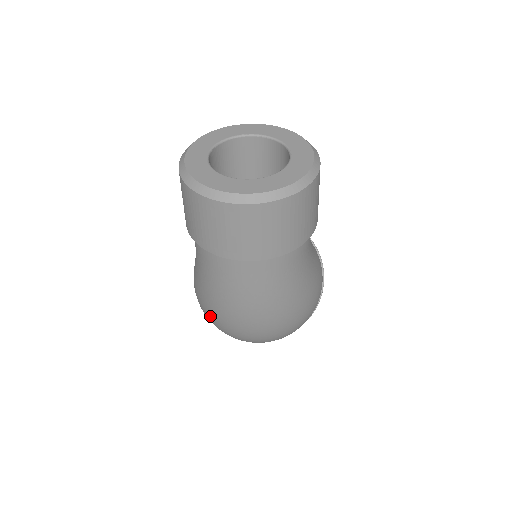
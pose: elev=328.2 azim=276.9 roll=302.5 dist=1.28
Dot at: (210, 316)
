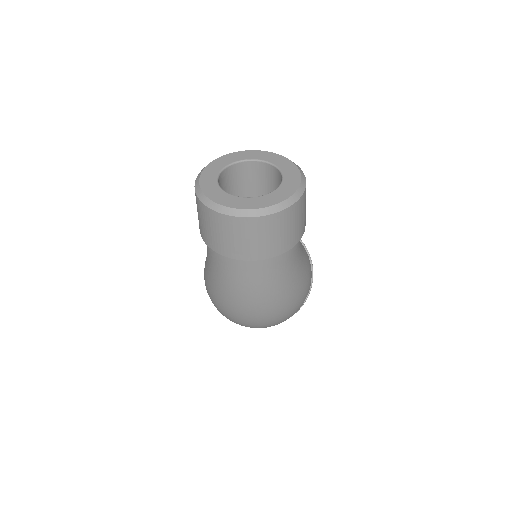
Dot at: (219, 307)
